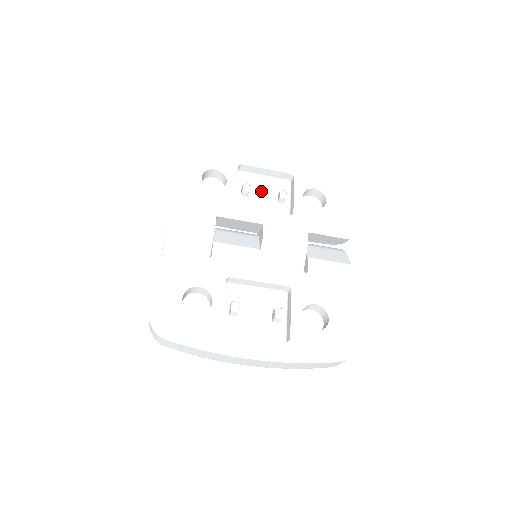
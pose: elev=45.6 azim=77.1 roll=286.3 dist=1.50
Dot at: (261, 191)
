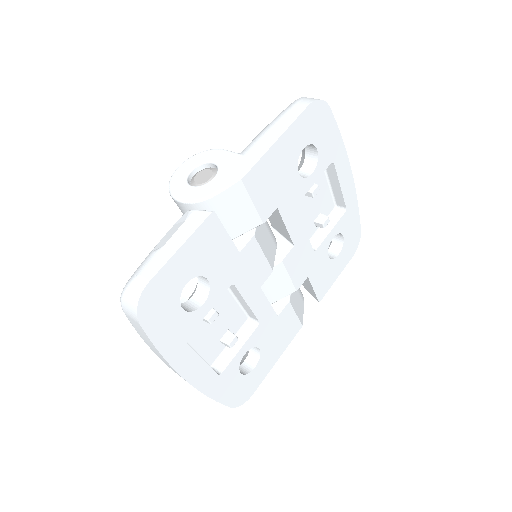
Dot at: (316, 198)
